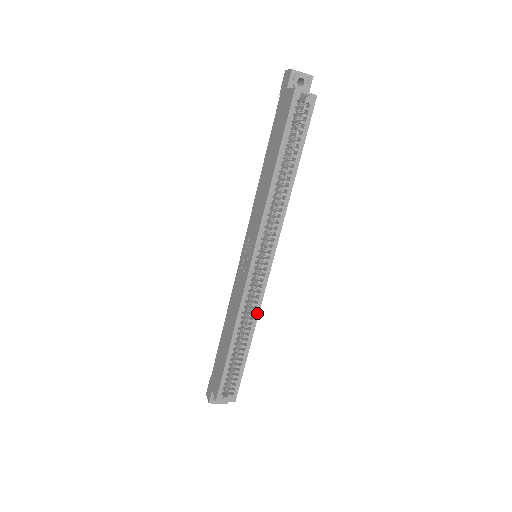
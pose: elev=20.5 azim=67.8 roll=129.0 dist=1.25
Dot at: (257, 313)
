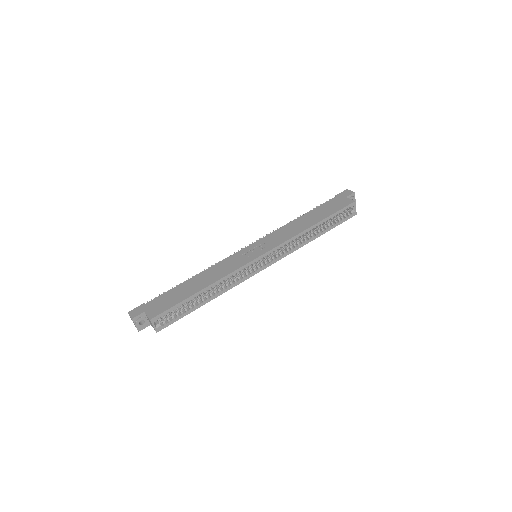
Dot at: (231, 287)
